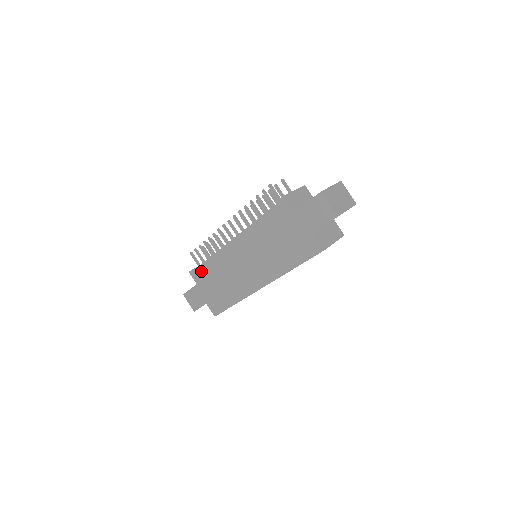
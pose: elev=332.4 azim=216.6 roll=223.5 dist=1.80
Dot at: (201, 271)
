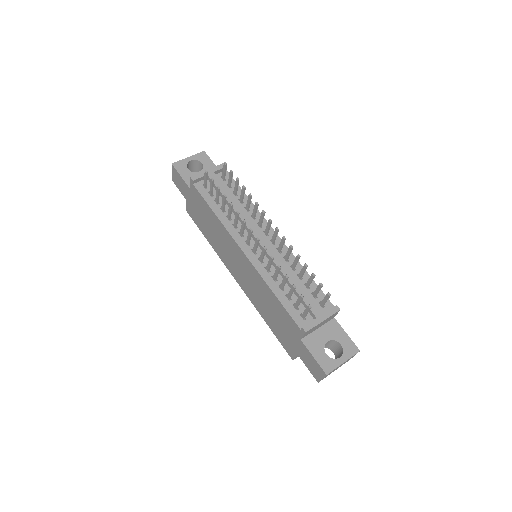
Dot at: (201, 198)
